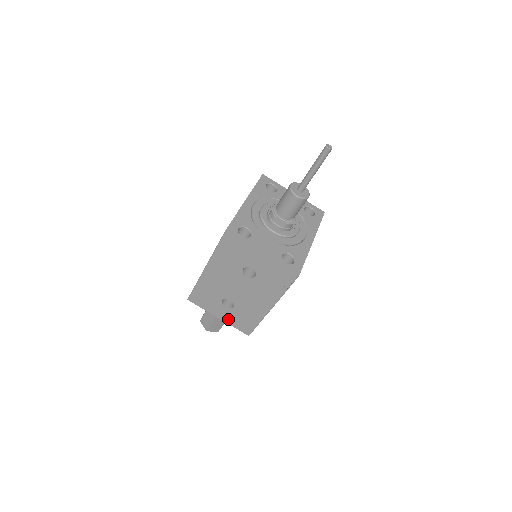
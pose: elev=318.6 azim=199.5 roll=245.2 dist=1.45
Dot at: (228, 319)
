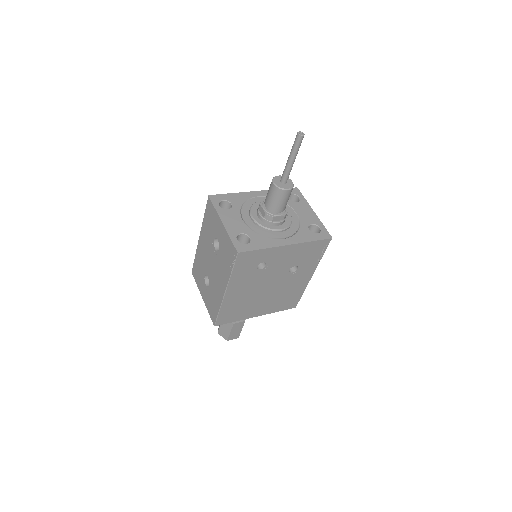
Dot at: (206, 301)
